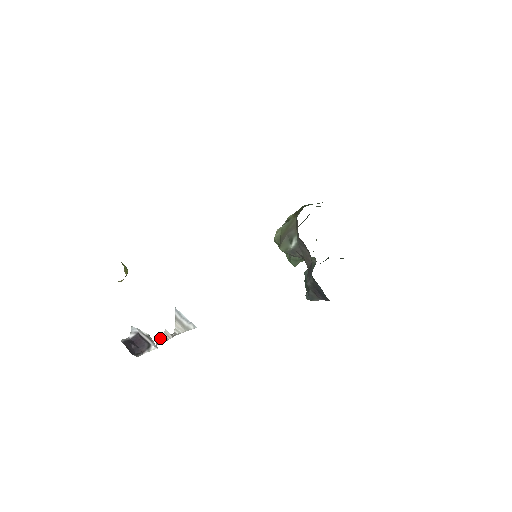
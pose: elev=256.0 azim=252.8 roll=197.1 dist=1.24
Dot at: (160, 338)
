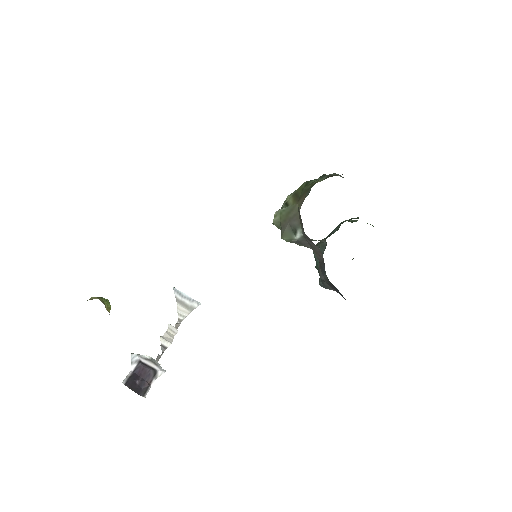
Dot at: (165, 342)
